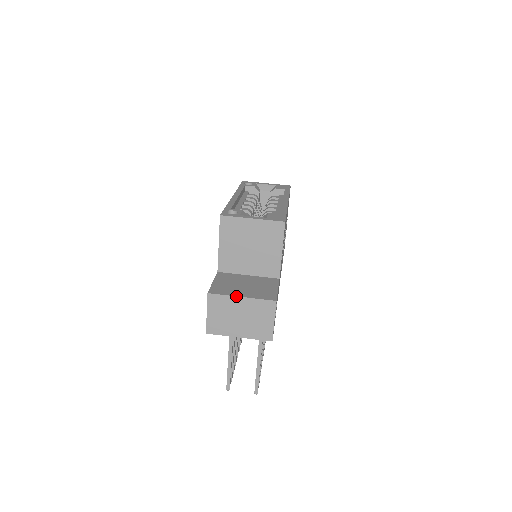
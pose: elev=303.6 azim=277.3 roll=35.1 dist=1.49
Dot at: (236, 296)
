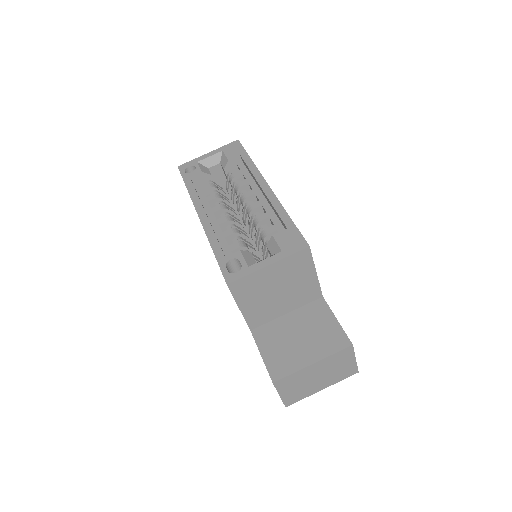
Dot at: (306, 367)
